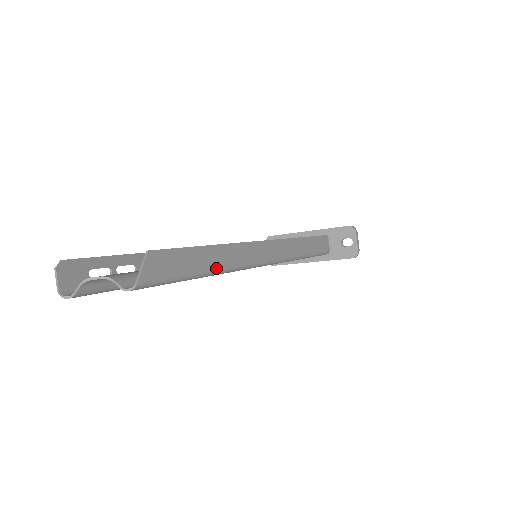
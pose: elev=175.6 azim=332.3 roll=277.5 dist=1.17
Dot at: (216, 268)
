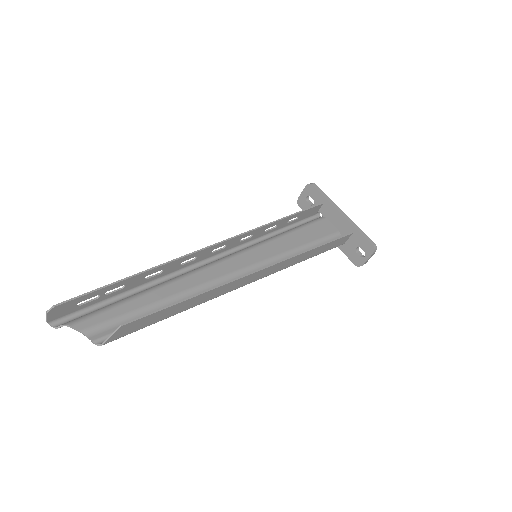
Dot at: (189, 308)
